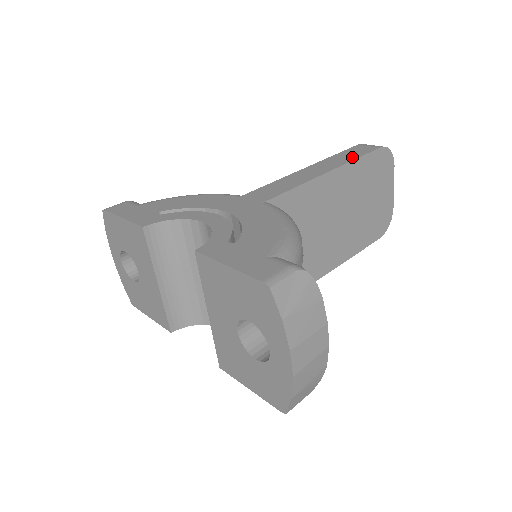
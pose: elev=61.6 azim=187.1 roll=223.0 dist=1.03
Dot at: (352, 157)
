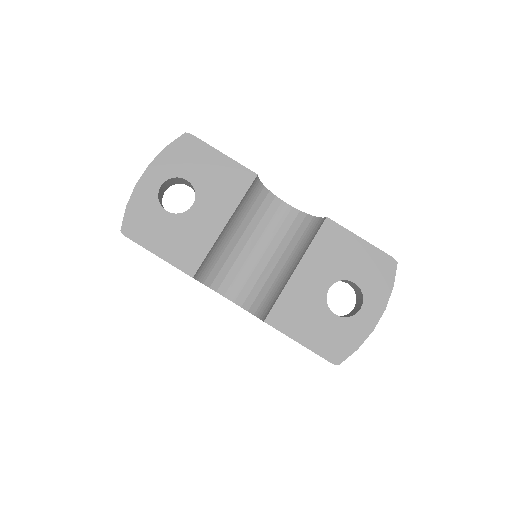
Dot at: occluded
